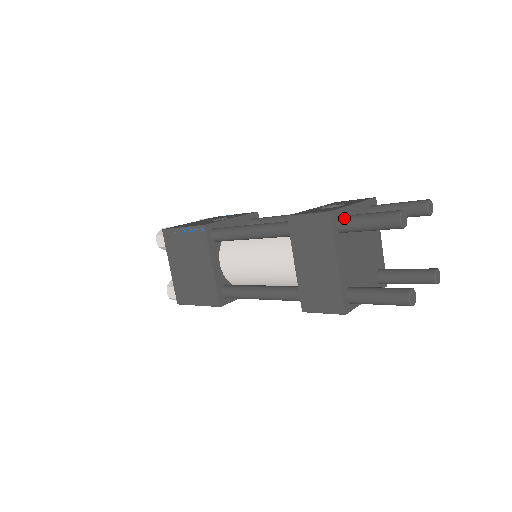
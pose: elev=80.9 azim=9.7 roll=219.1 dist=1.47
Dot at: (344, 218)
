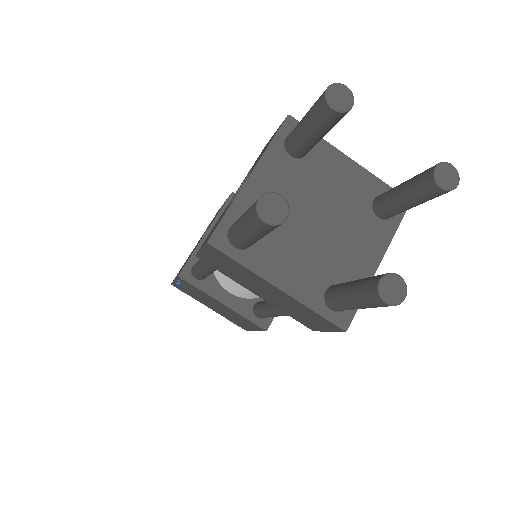
Dot at: (231, 234)
